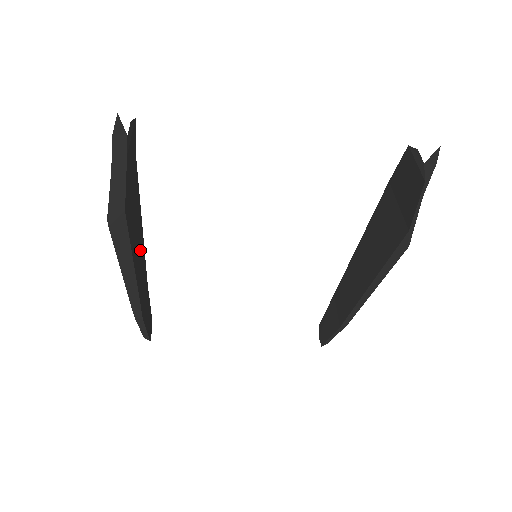
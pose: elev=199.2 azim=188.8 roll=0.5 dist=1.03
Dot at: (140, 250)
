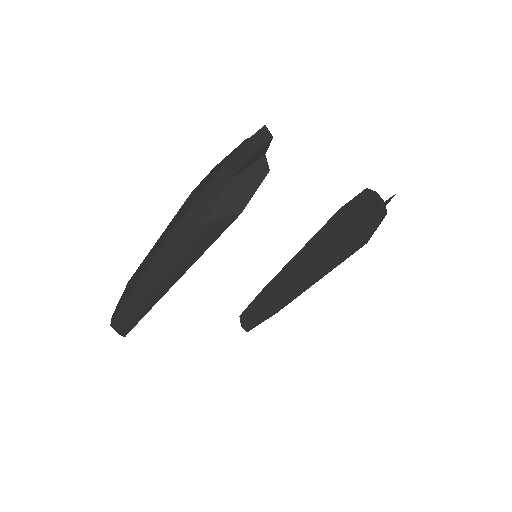
Dot at: occluded
